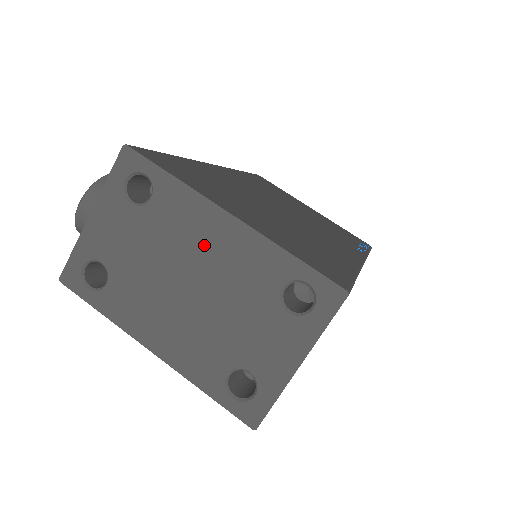
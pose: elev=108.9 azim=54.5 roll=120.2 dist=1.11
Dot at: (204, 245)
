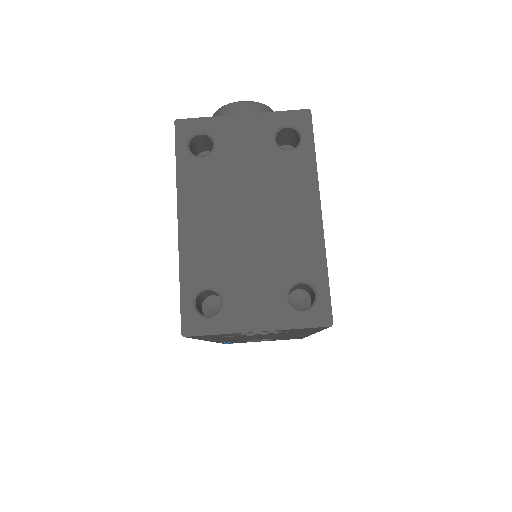
Dot at: (286, 208)
